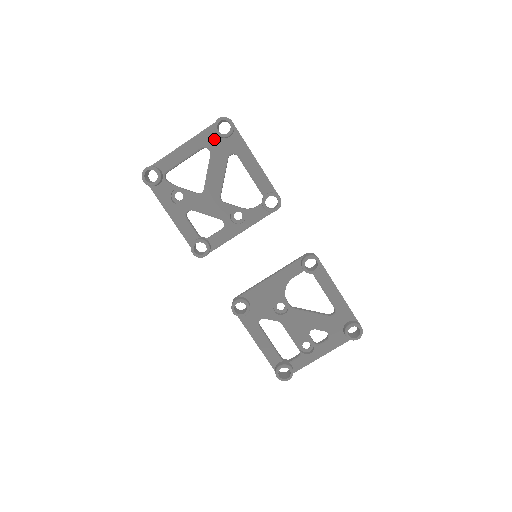
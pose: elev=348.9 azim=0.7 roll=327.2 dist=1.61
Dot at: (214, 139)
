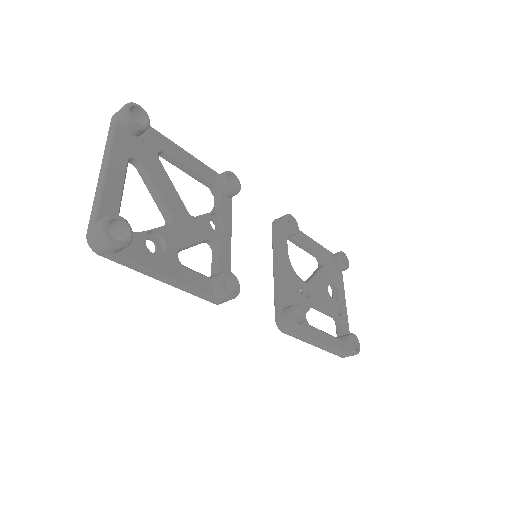
Dot at: (131, 142)
